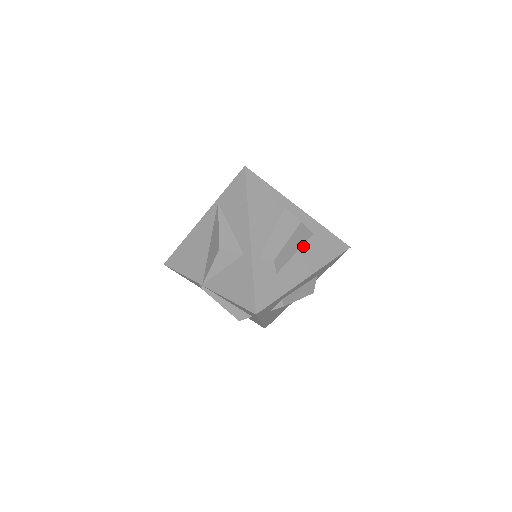
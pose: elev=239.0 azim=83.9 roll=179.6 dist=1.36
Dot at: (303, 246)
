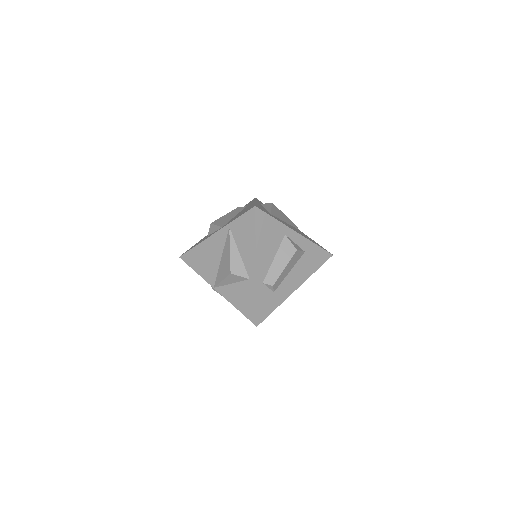
Dot at: (296, 264)
